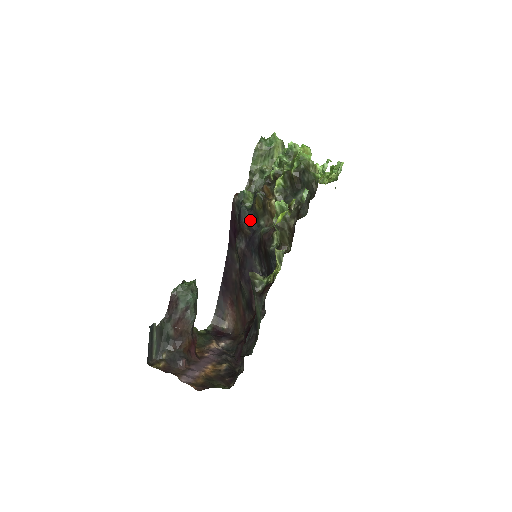
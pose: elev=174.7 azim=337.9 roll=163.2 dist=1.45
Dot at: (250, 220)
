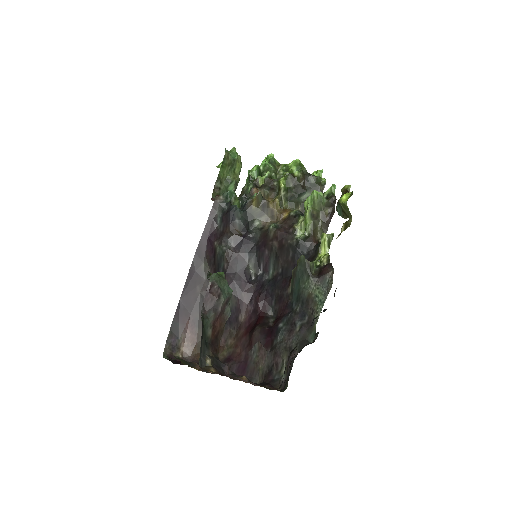
Dot at: (244, 220)
